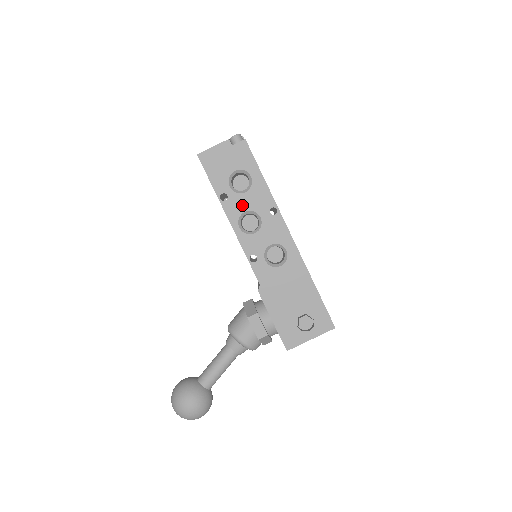
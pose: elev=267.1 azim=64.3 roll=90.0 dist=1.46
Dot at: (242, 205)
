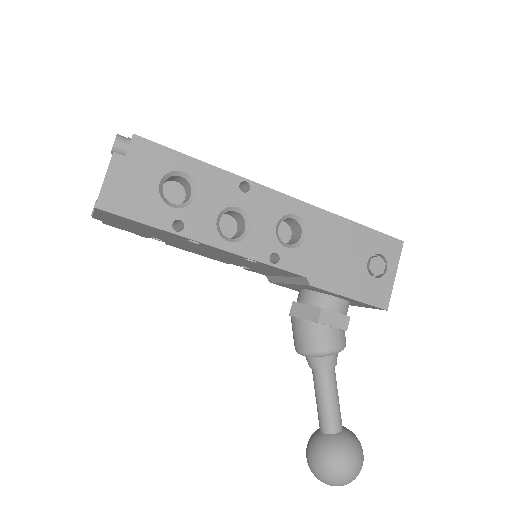
Dot at: (207, 214)
